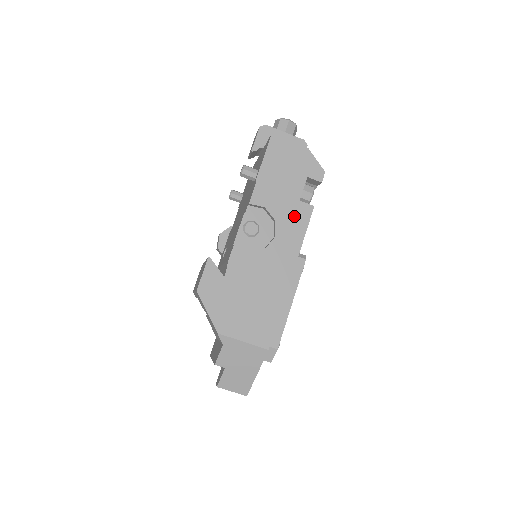
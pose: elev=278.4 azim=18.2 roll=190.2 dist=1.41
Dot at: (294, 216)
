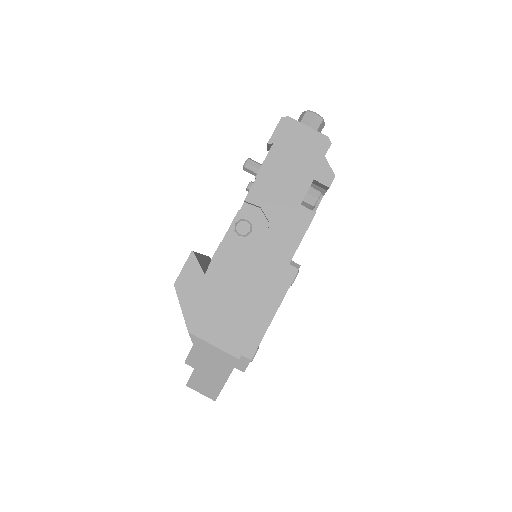
Dot at: (291, 221)
